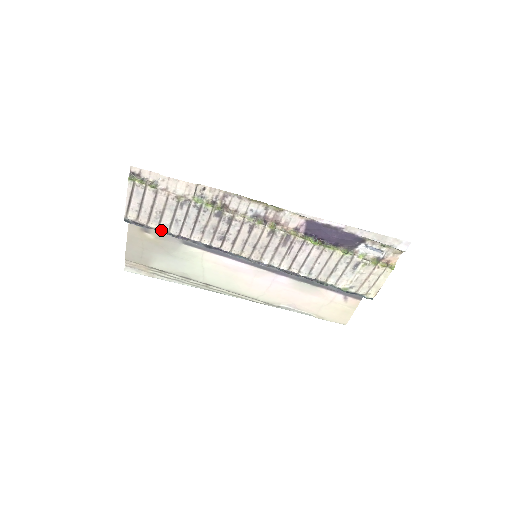
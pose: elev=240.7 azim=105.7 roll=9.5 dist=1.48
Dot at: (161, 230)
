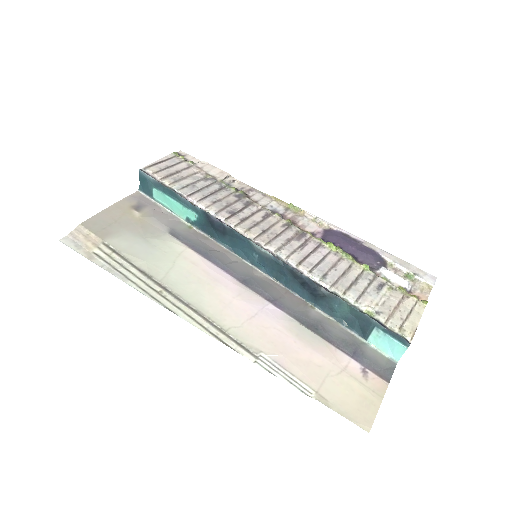
Dot at: (171, 187)
